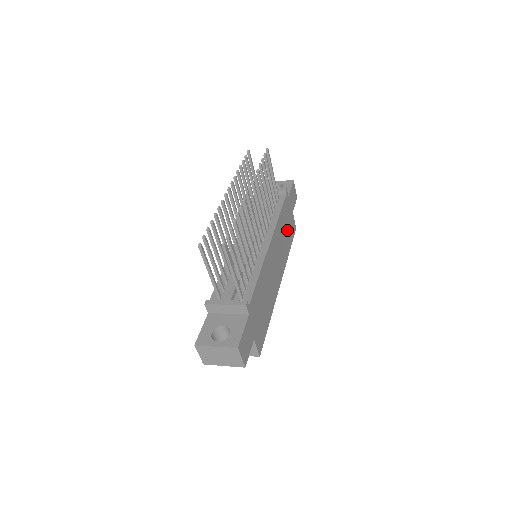
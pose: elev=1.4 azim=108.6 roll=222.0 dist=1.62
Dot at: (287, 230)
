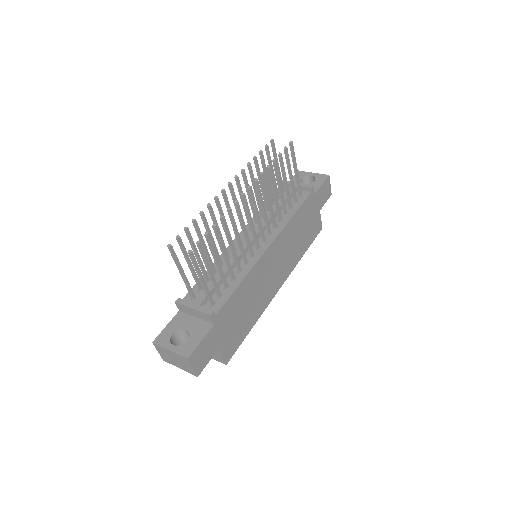
Dot at: (305, 231)
